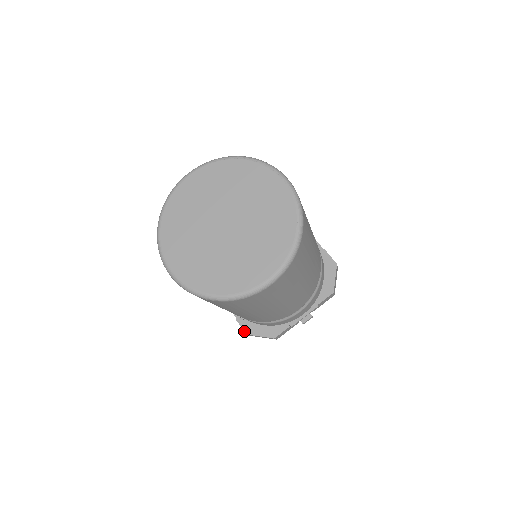
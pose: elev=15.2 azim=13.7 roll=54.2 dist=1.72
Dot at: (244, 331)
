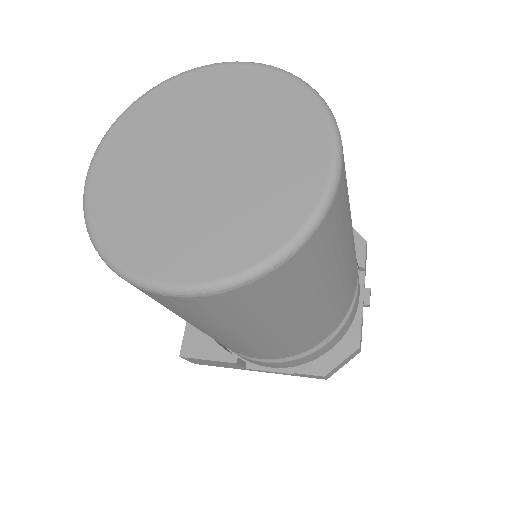
Dot at: (318, 375)
